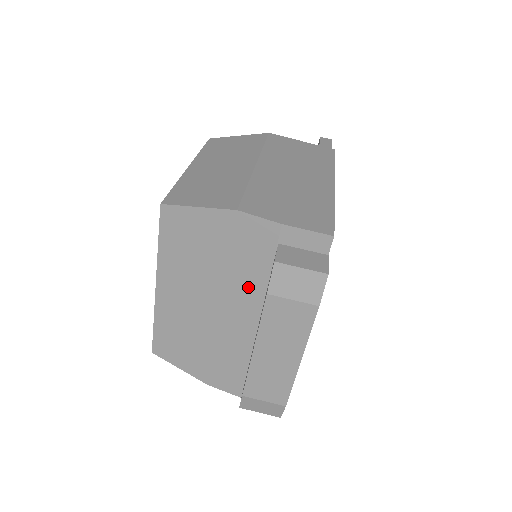
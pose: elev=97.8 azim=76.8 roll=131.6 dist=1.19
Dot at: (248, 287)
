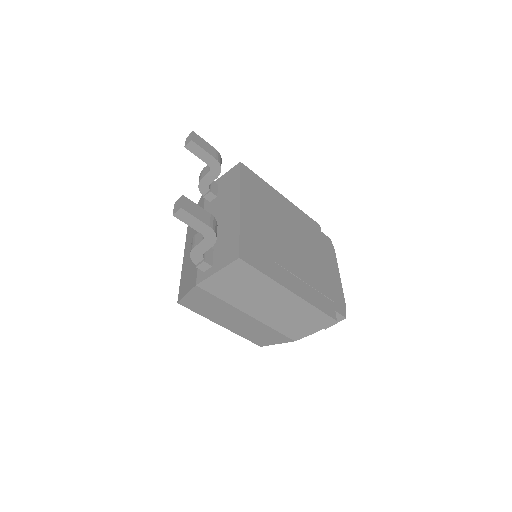
Dot at: occluded
